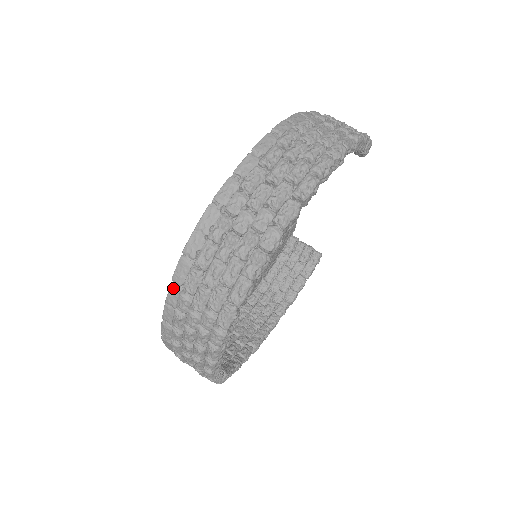
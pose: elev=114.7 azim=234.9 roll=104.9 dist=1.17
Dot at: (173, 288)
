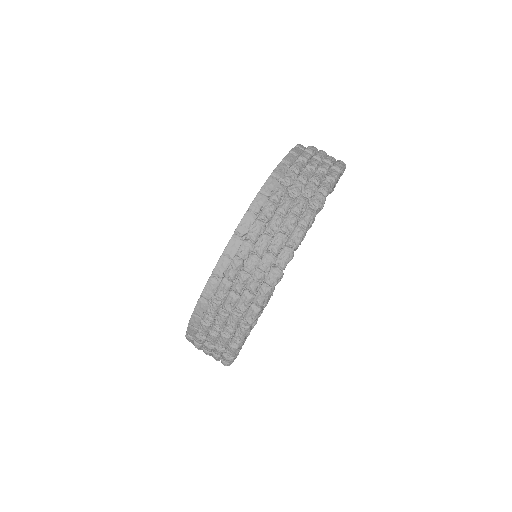
Dot at: (234, 239)
